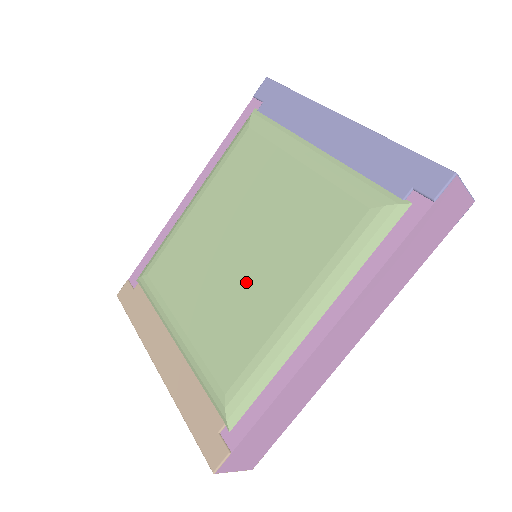
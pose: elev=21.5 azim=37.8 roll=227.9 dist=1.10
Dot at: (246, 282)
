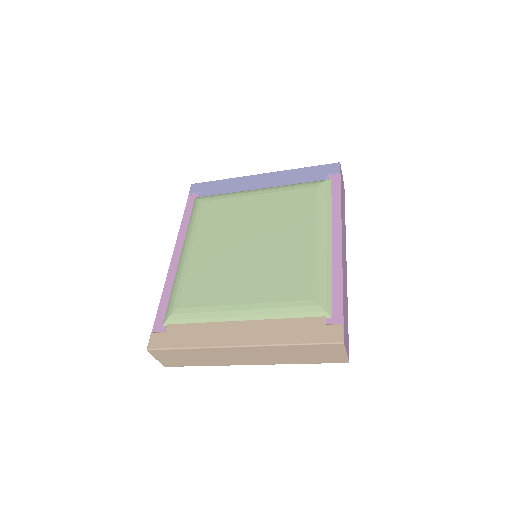
Dot at: (273, 251)
